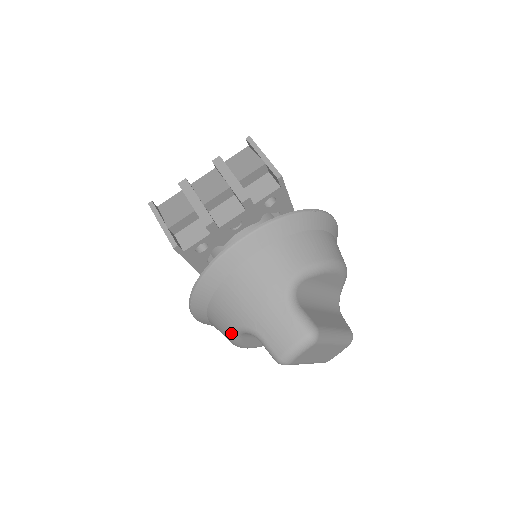
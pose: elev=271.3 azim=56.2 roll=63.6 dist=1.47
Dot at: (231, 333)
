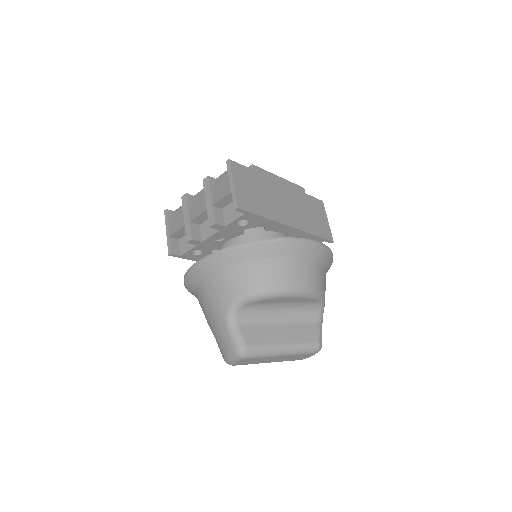
Dot at: occluded
